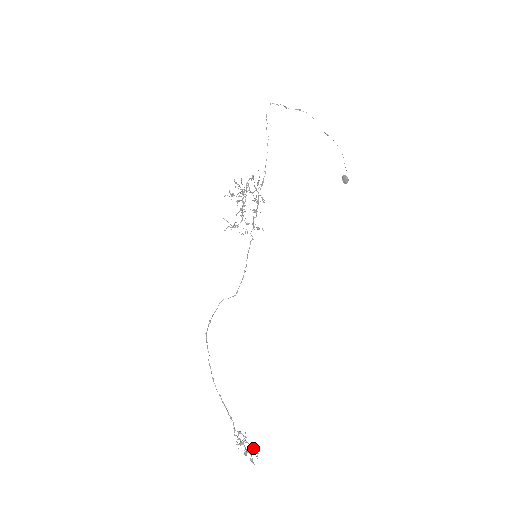
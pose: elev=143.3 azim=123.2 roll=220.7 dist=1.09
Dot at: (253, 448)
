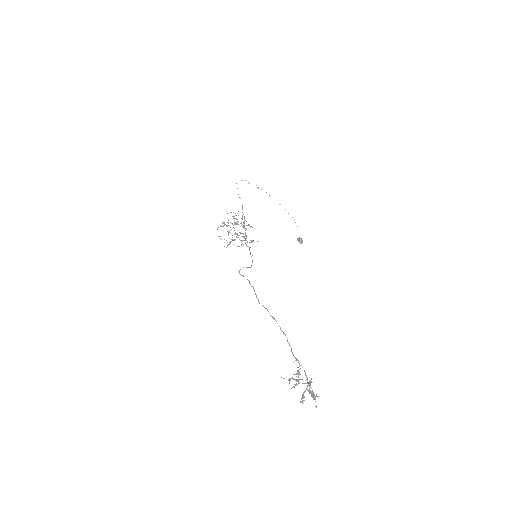
Dot at: (309, 390)
